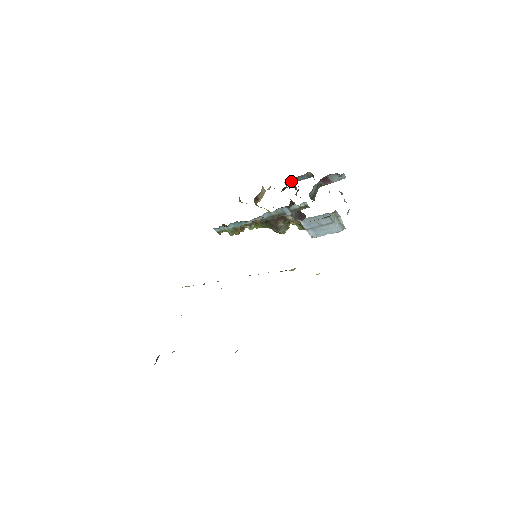
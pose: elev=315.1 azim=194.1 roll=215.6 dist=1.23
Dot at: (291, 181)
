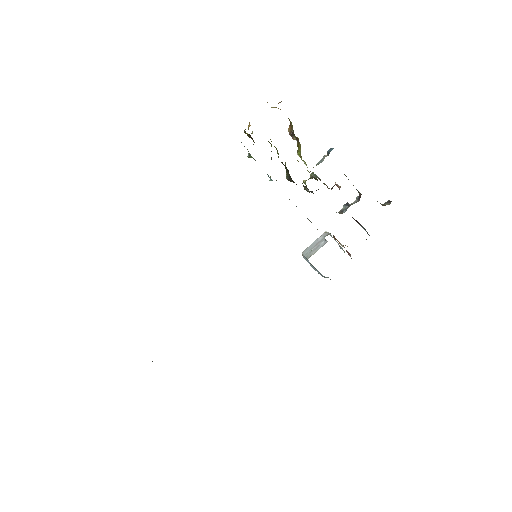
Dot at: (344, 174)
